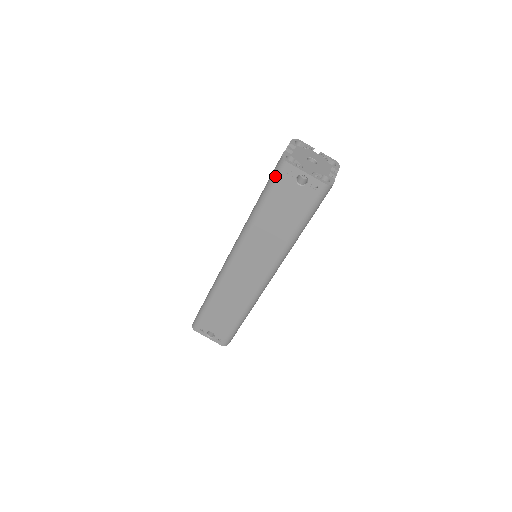
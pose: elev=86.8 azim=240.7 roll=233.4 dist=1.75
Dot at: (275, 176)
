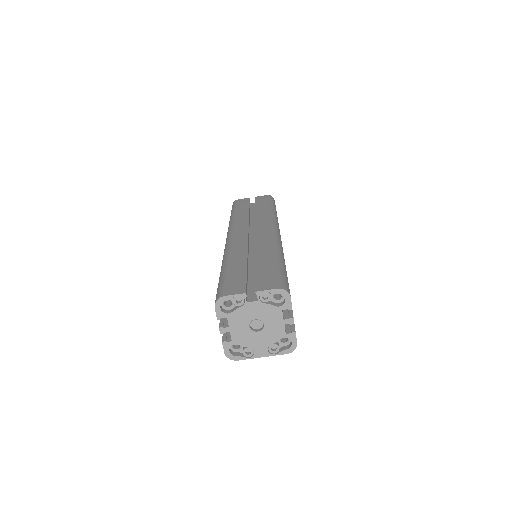
Dot at: occluded
